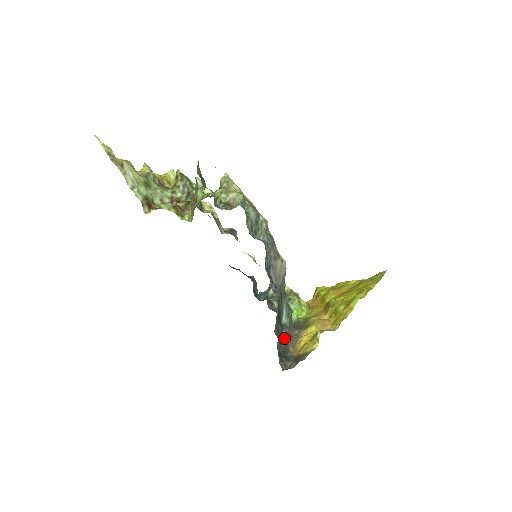
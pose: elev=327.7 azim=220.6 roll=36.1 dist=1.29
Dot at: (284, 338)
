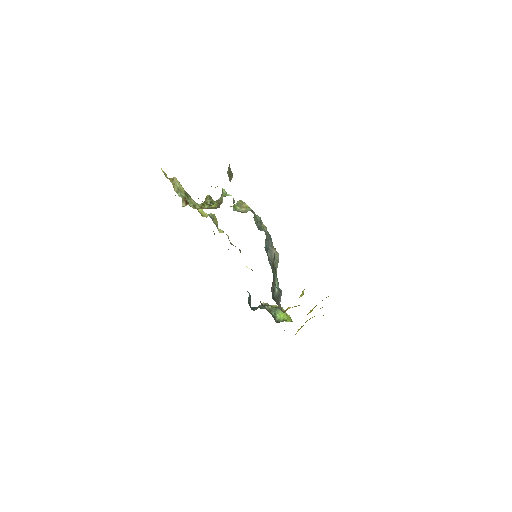
Dot at: (276, 292)
